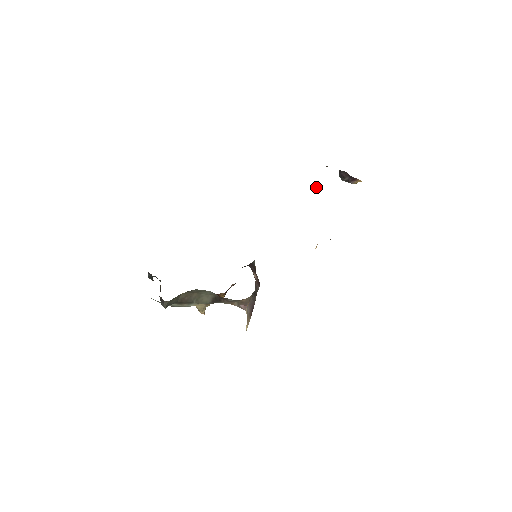
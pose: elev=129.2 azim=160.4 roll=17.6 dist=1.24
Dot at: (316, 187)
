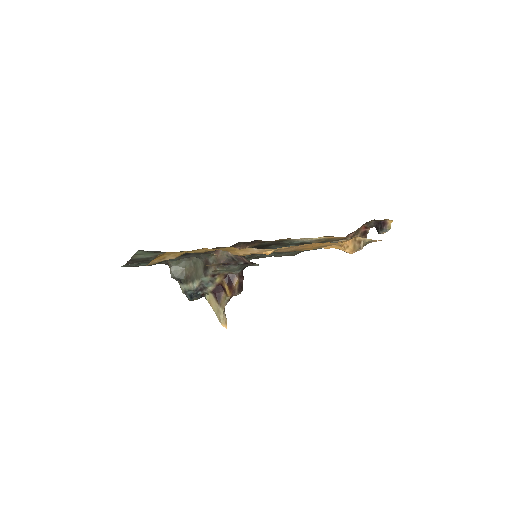
Dot at: occluded
